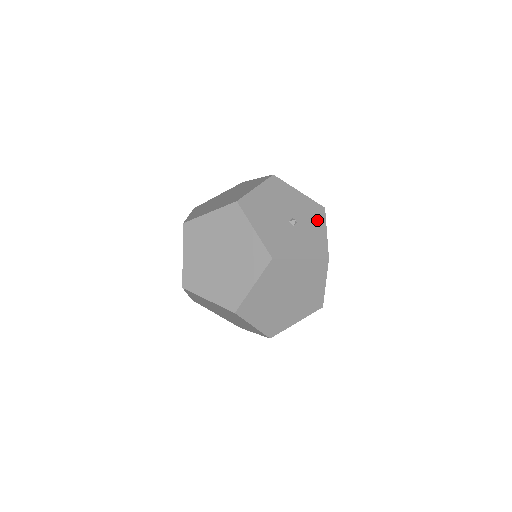
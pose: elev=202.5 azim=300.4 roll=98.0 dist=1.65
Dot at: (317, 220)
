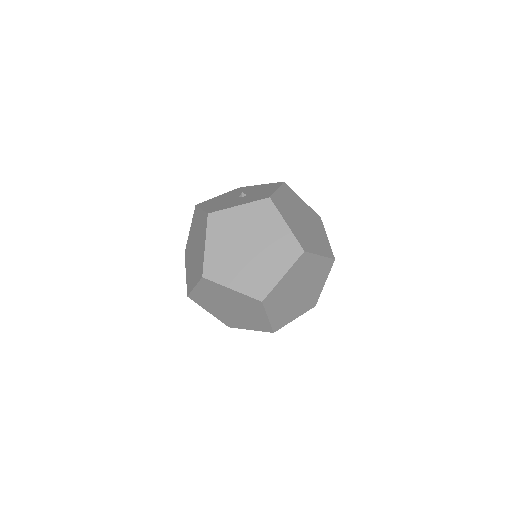
Dot at: (270, 188)
